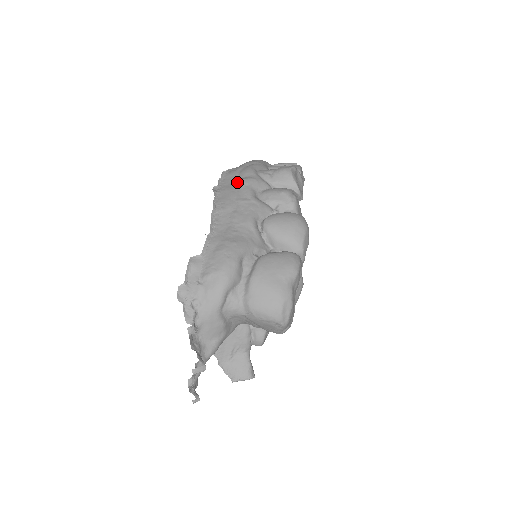
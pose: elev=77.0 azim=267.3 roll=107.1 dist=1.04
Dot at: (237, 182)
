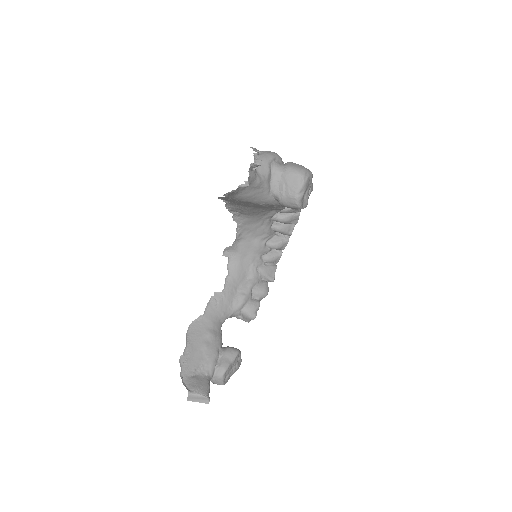
Dot at: occluded
